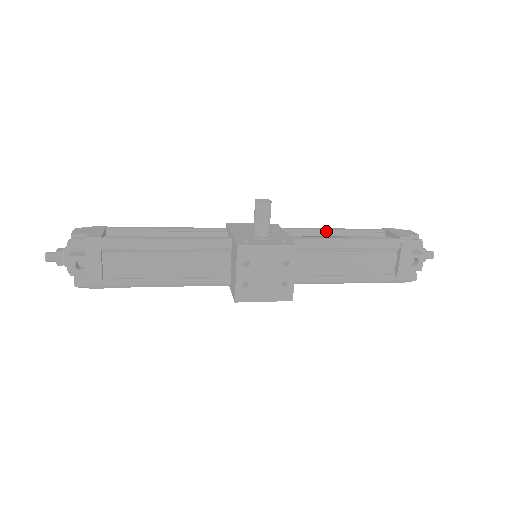
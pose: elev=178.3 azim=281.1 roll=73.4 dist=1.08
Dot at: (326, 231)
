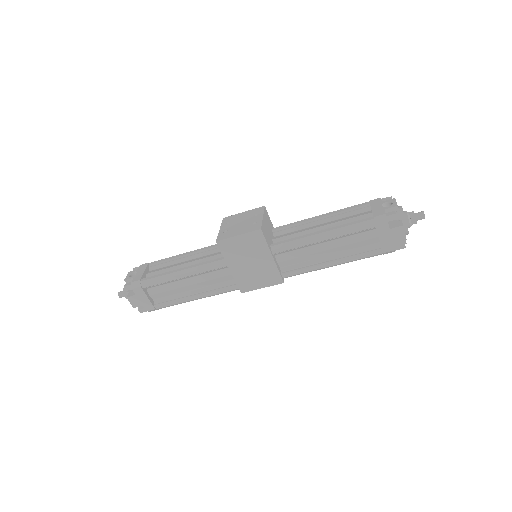
Dot at: occluded
